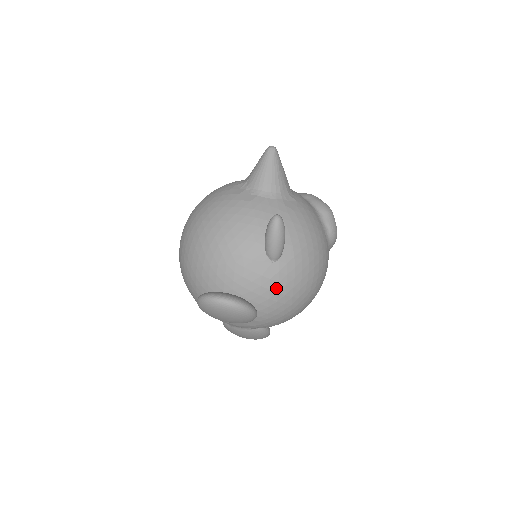
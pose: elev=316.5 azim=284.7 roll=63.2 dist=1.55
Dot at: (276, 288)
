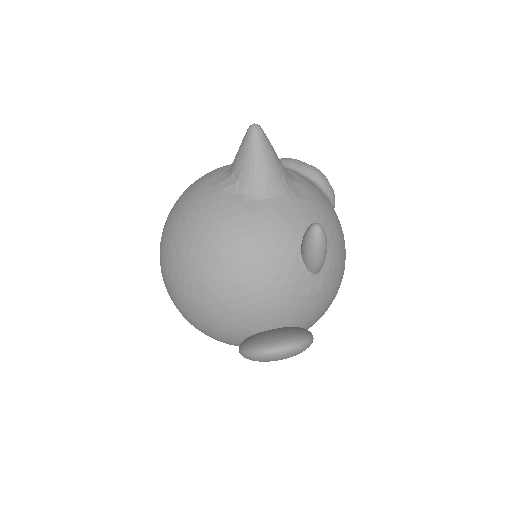
Dot at: (323, 299)
